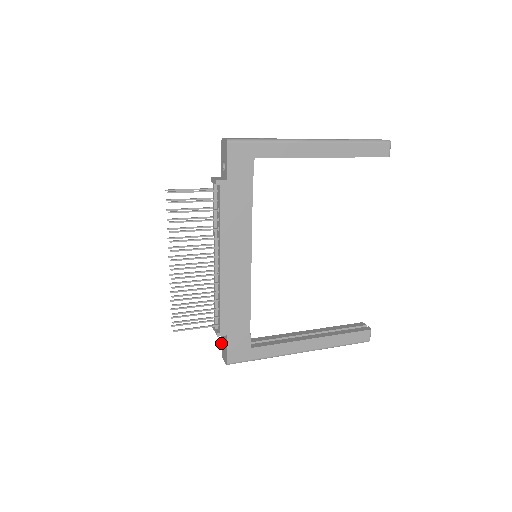
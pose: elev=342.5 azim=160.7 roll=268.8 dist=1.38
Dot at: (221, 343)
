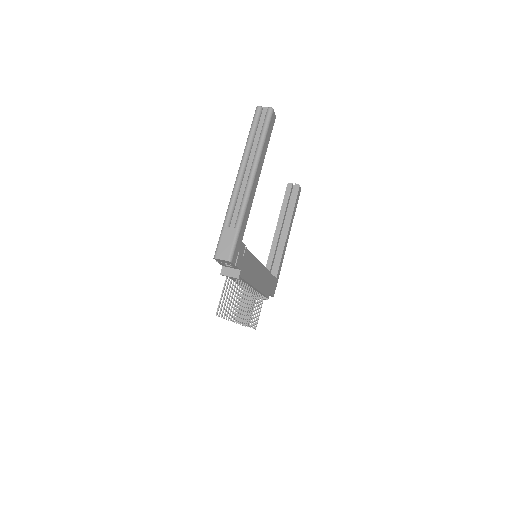
Dot at: occluded
